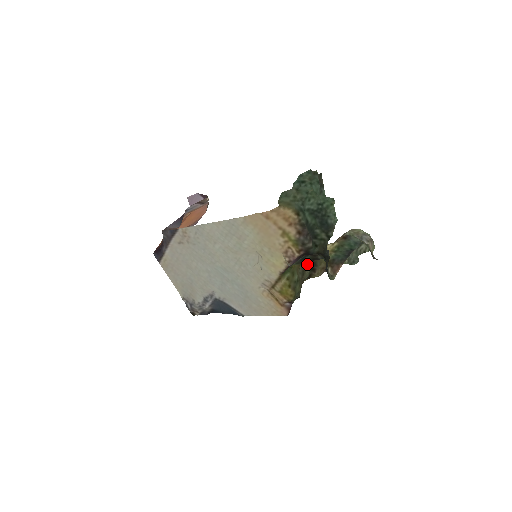
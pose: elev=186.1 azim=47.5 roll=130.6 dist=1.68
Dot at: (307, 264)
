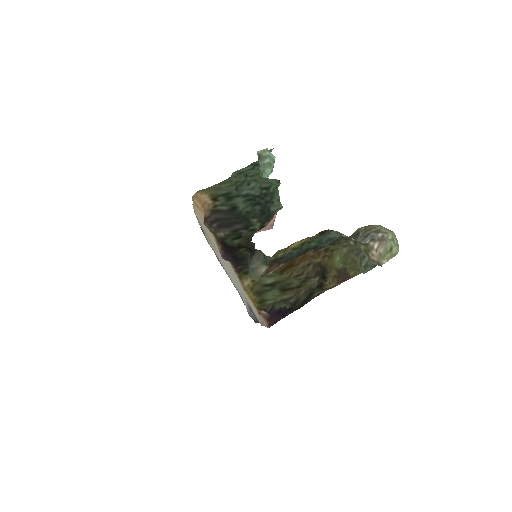
Dot at: occluded
